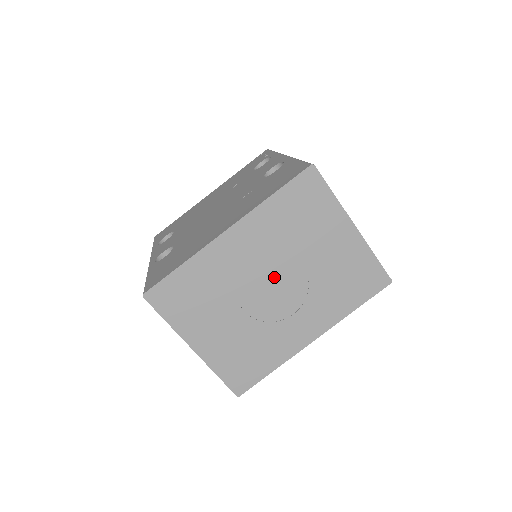
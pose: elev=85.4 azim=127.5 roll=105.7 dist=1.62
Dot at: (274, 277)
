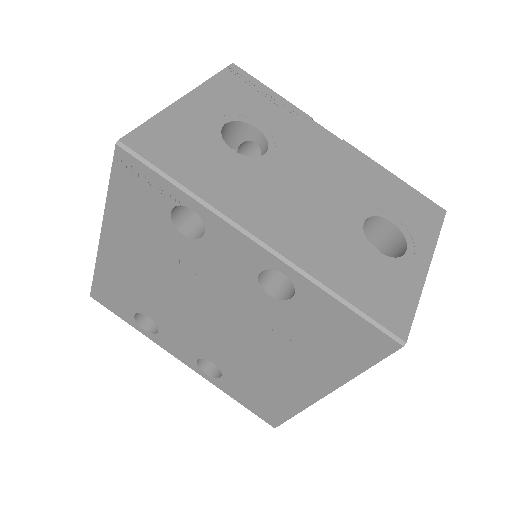
Dot at: occluded
